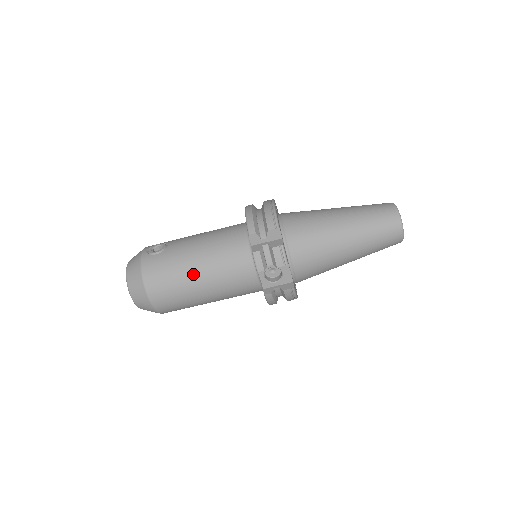
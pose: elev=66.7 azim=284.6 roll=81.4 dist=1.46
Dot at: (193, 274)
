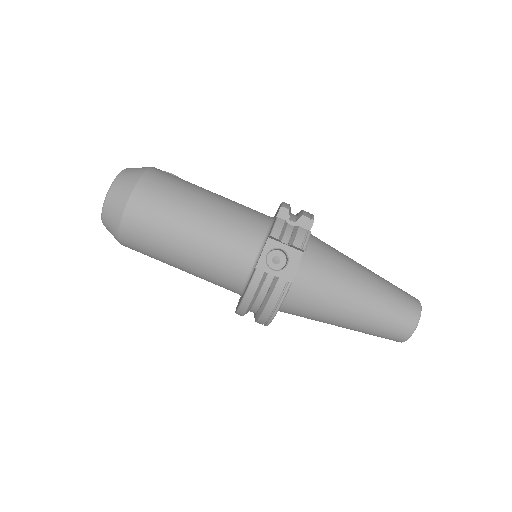
Dot at: (197, 205)
